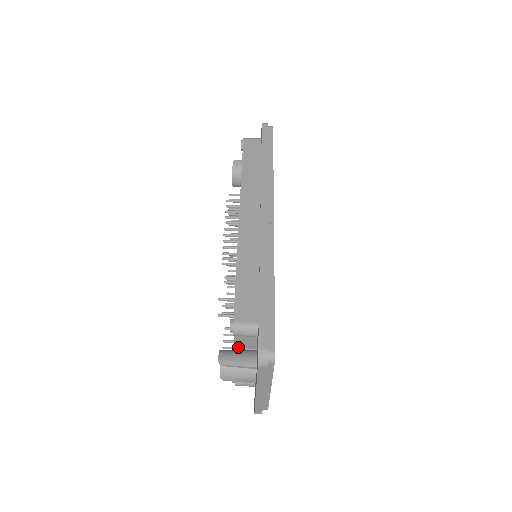
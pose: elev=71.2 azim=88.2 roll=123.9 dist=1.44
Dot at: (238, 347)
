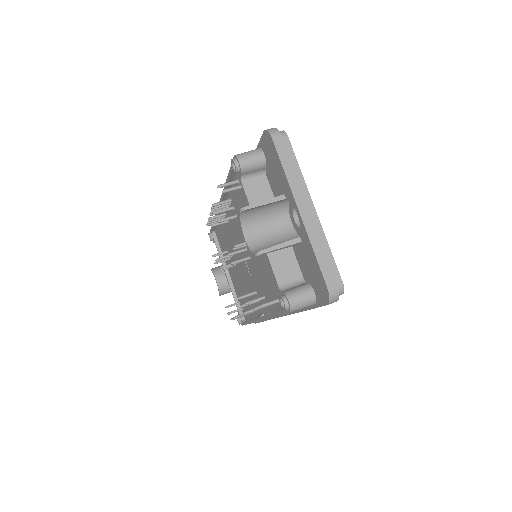
Dot at: (261, 226)
